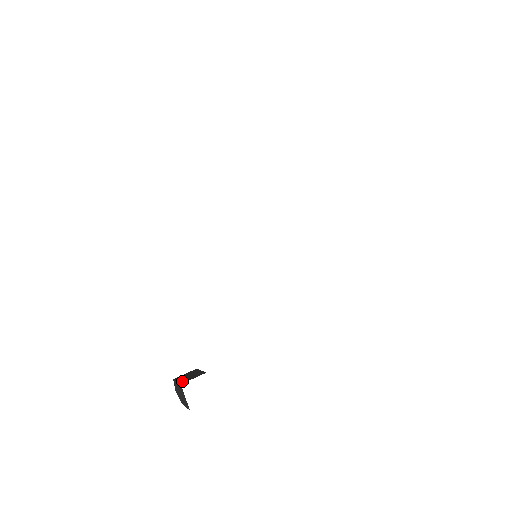
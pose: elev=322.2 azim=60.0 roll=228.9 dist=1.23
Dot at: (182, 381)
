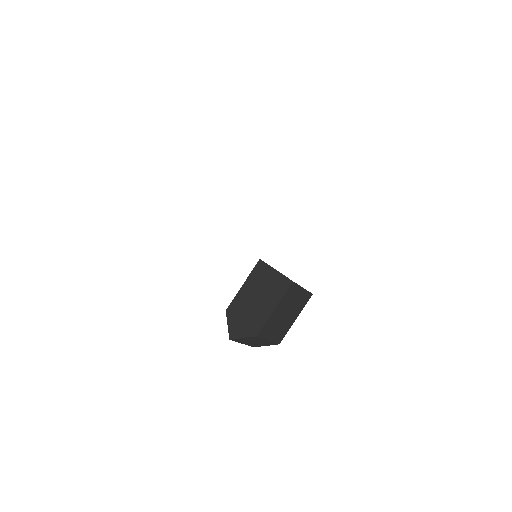
Dot at: (255, 272)
